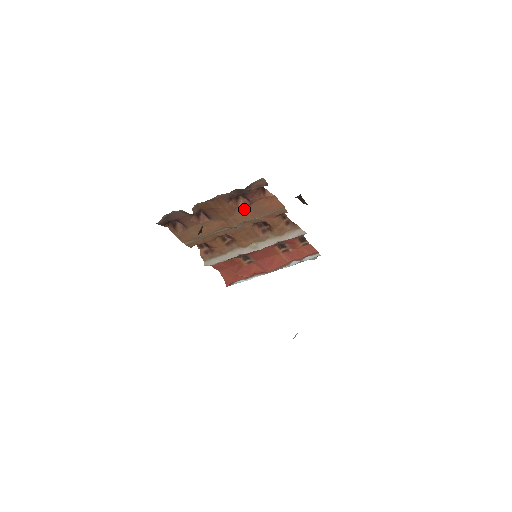
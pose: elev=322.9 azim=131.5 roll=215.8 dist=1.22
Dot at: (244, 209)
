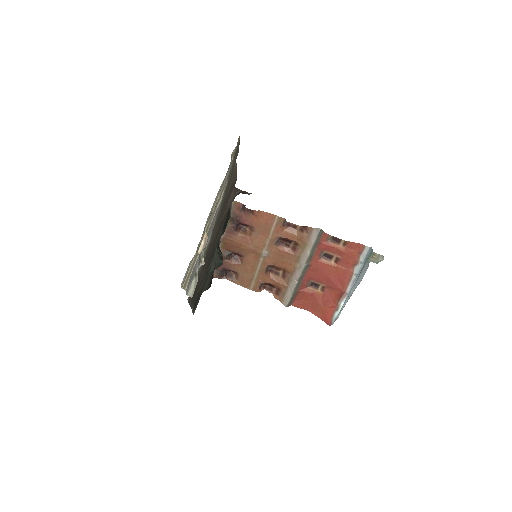
Dot at: (254, 235)
